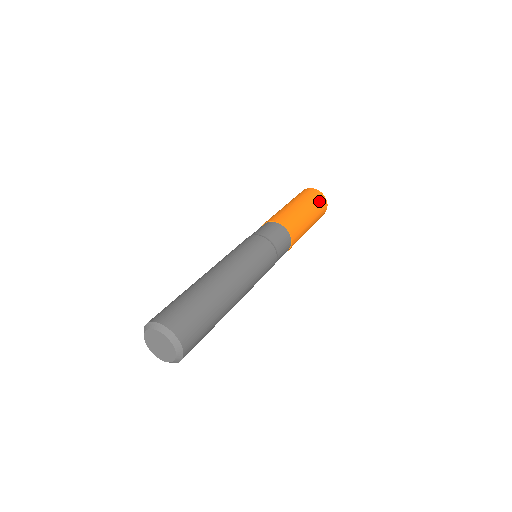
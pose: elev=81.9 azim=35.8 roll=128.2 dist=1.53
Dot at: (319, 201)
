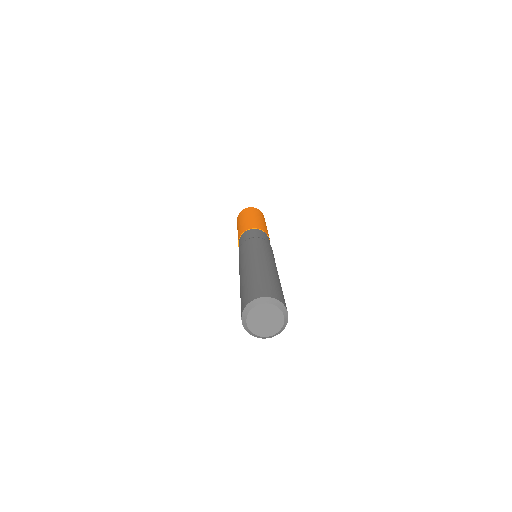
Dot at: (263, 216)
